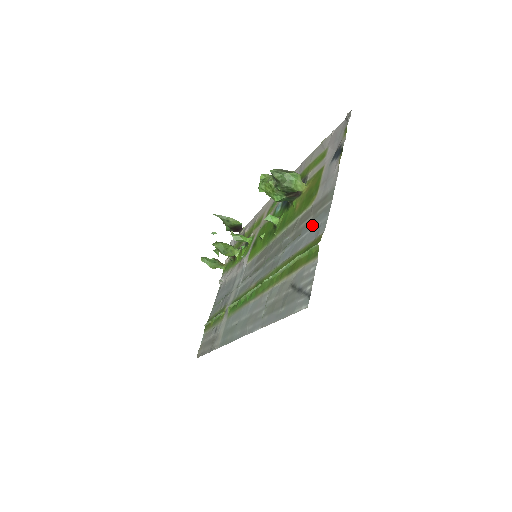
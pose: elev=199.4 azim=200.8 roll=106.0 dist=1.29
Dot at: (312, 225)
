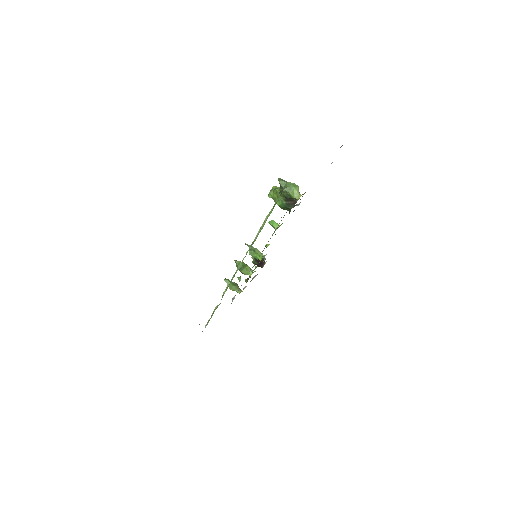
Dot at: occluded
